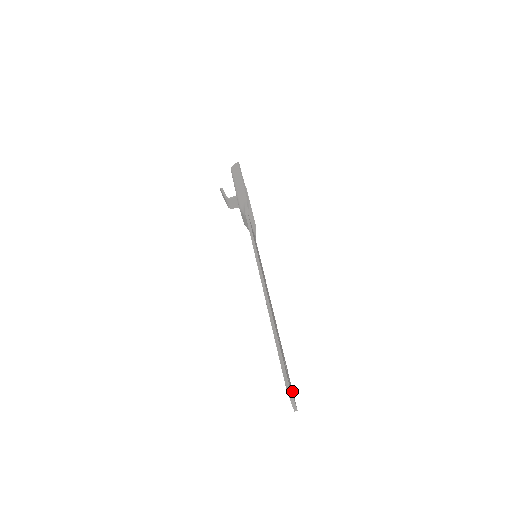
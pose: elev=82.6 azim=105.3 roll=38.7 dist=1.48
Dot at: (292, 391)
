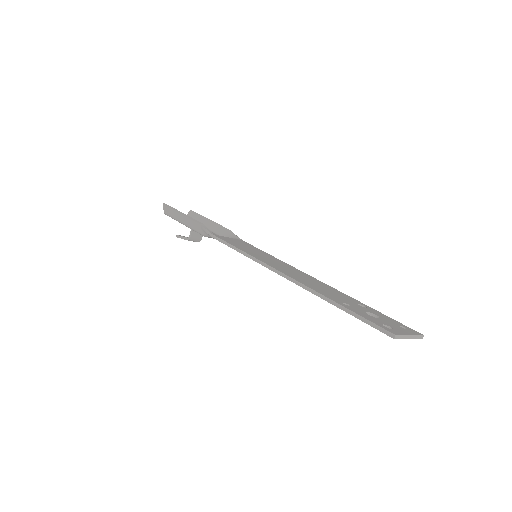
Dot at: (402, 327)
